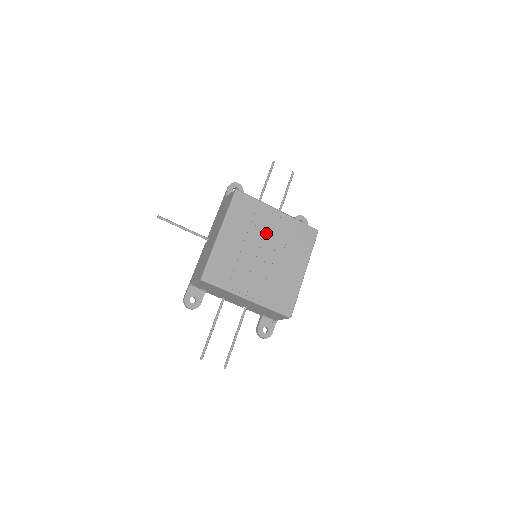
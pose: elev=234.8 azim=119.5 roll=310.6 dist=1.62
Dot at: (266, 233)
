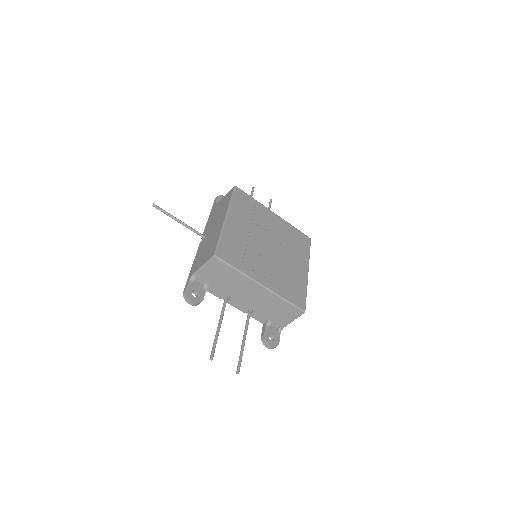
Dot at: (268, 229)
